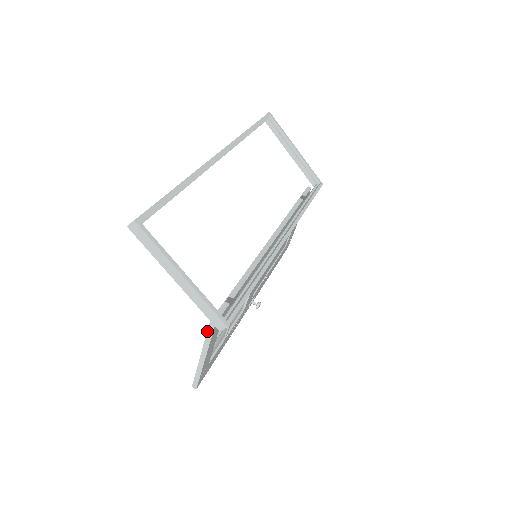
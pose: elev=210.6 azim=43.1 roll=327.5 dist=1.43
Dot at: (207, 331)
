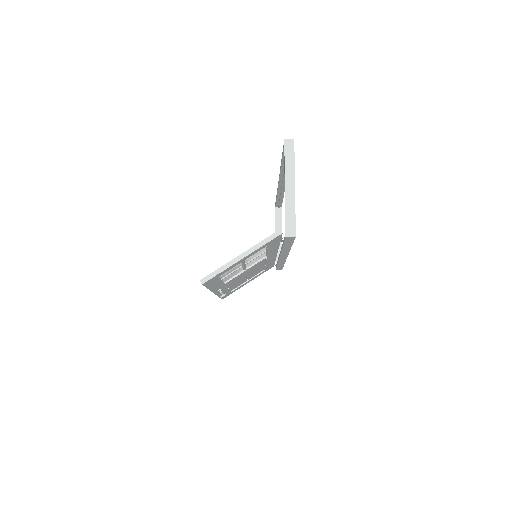
Dot at: (270, 236)
